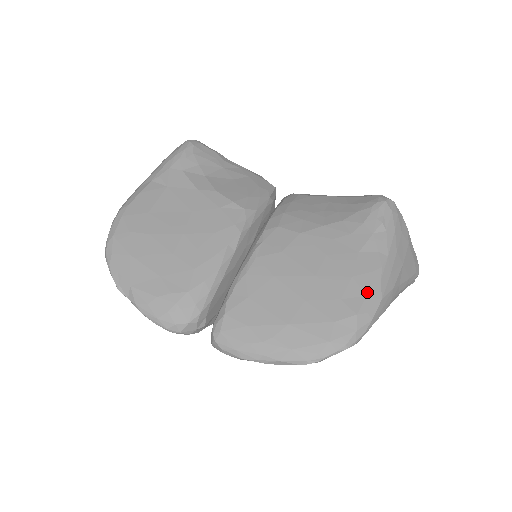
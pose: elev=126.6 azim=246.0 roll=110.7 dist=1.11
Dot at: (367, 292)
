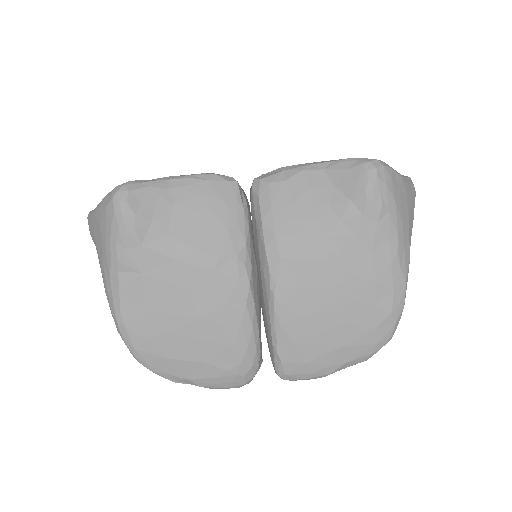
Dot at: (393, 288)
